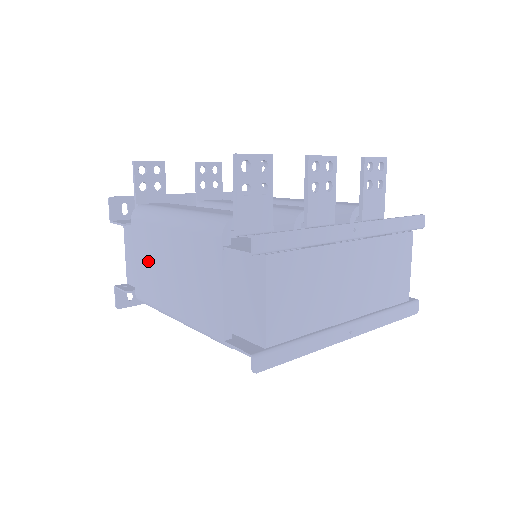
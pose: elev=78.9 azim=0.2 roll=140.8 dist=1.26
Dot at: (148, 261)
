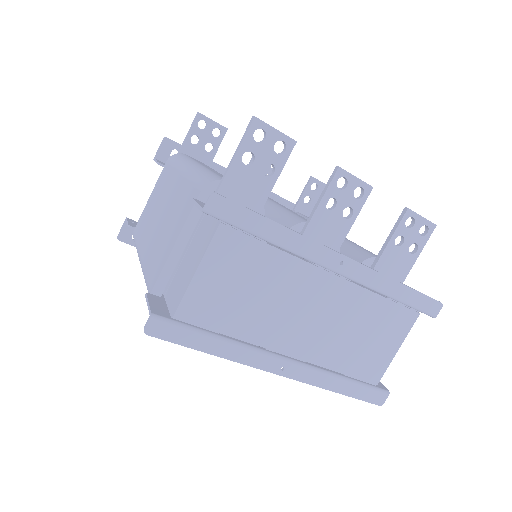
Dot at: (154, 202)
